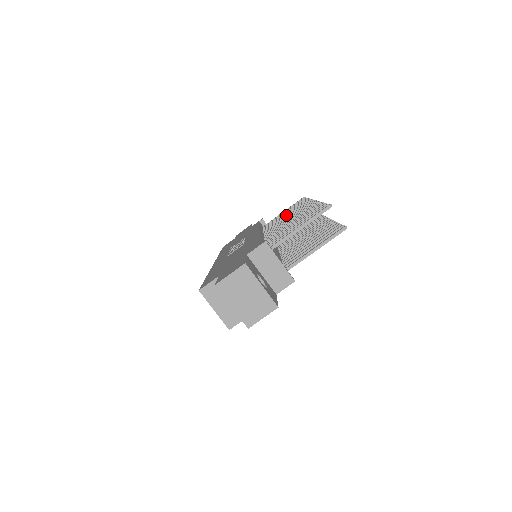
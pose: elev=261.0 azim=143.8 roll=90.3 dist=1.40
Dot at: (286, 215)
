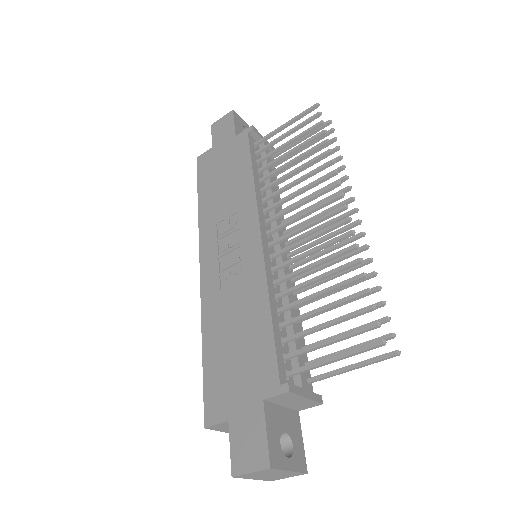
Dot at: (296, 181)
